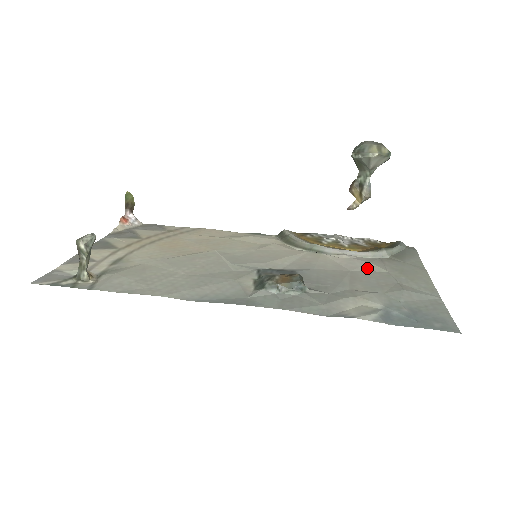
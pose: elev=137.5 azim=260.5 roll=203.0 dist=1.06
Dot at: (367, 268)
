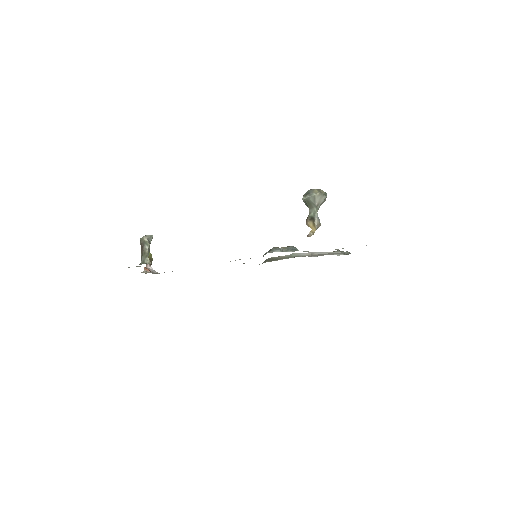
Dot at: (331, 254)
